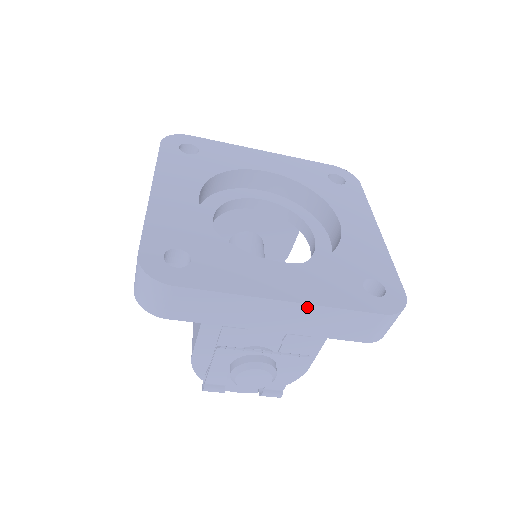
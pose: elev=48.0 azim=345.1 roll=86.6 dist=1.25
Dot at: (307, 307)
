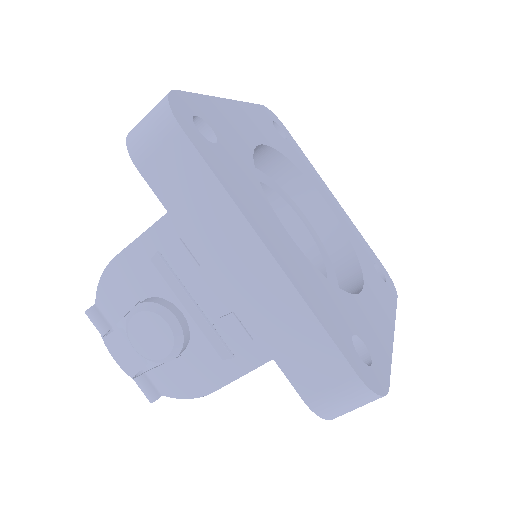
Dot at: (286, 284)
